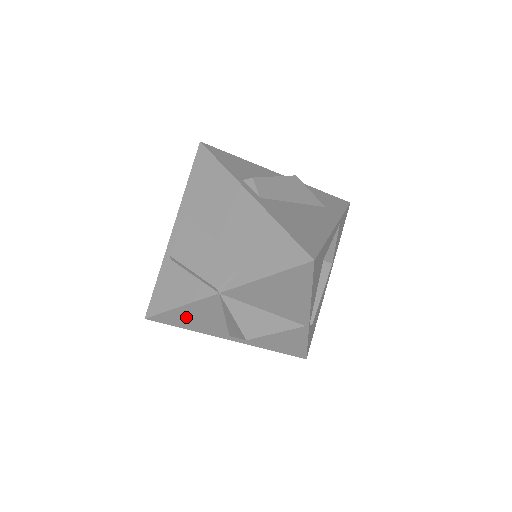
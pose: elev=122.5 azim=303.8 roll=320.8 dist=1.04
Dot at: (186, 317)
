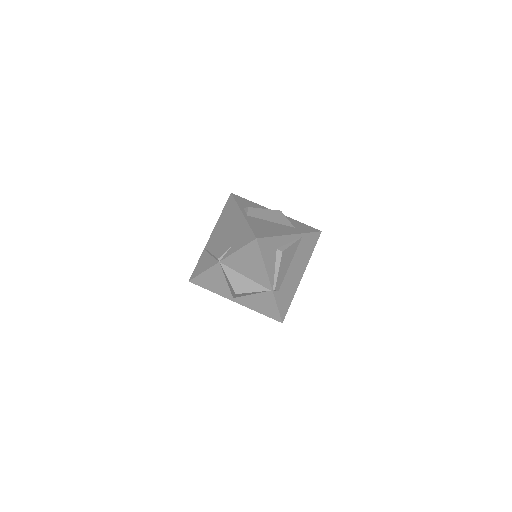
Dot at: (208, 281)
